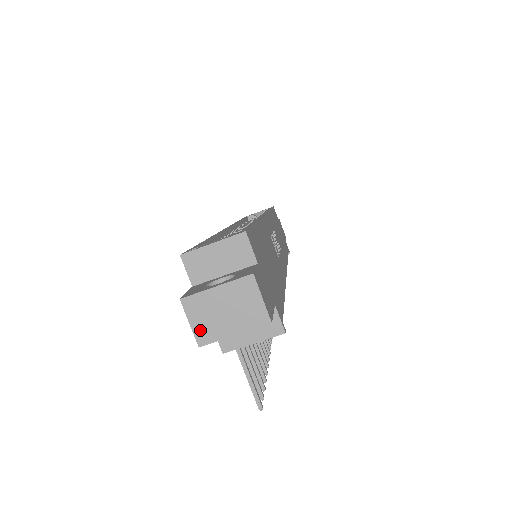
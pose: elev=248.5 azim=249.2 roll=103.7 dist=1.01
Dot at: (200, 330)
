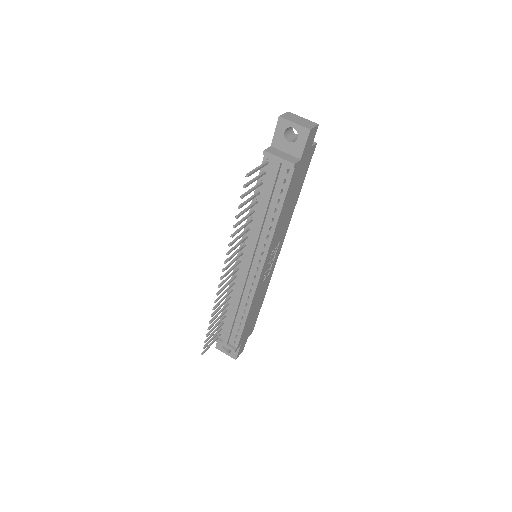
Dot at: (285, 116)
